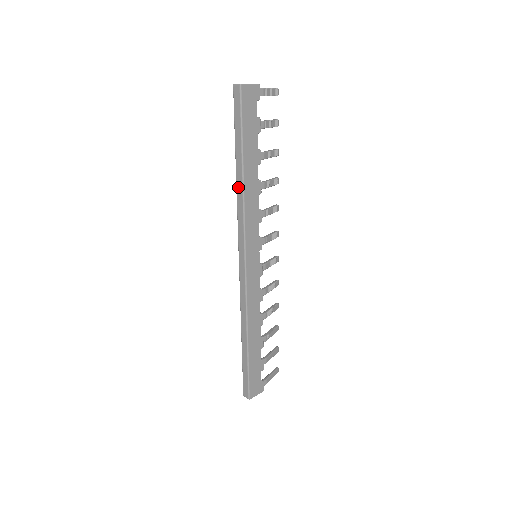
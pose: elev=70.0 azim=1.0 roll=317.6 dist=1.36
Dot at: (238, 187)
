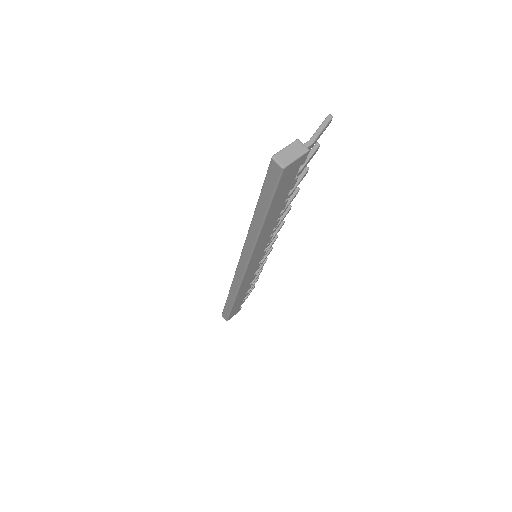
Dot at: (251, 231)
